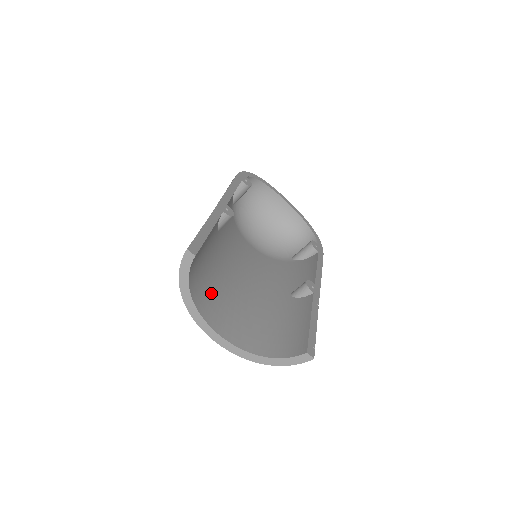
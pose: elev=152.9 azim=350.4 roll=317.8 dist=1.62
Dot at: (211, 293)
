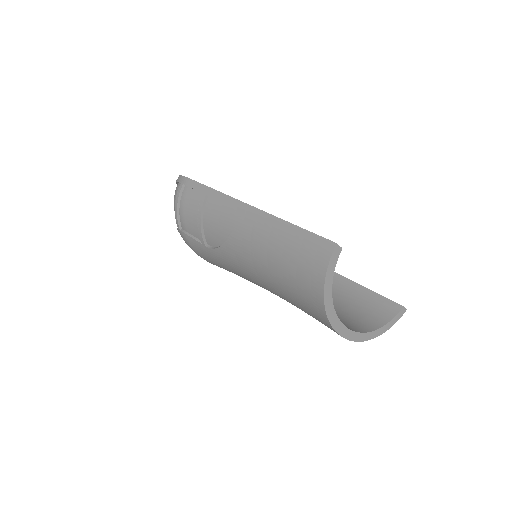
Dot at: occluded
